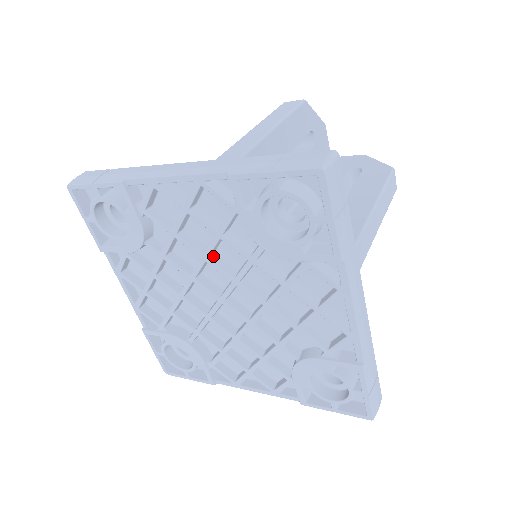
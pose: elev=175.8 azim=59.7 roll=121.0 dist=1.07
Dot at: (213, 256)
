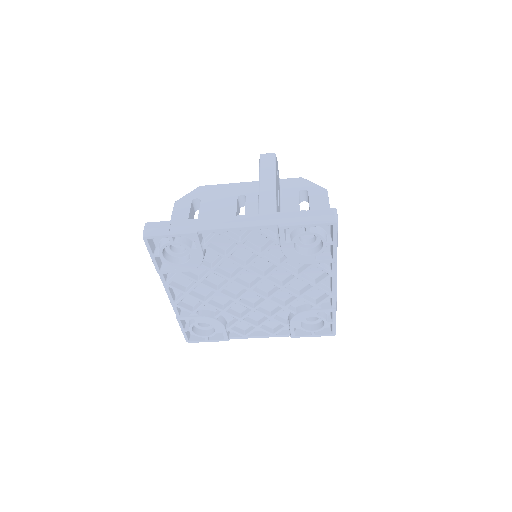
Dot at: (250, 266)
